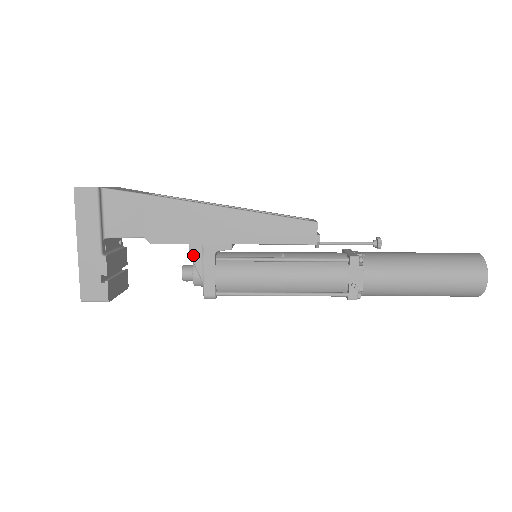
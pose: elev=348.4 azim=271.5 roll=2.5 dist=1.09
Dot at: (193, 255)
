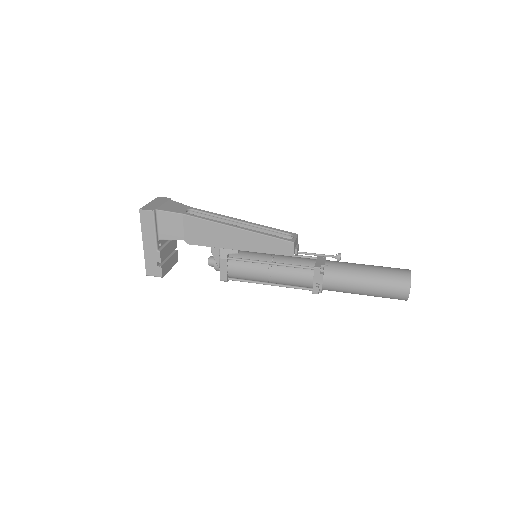
Dot at: (214, 254)
